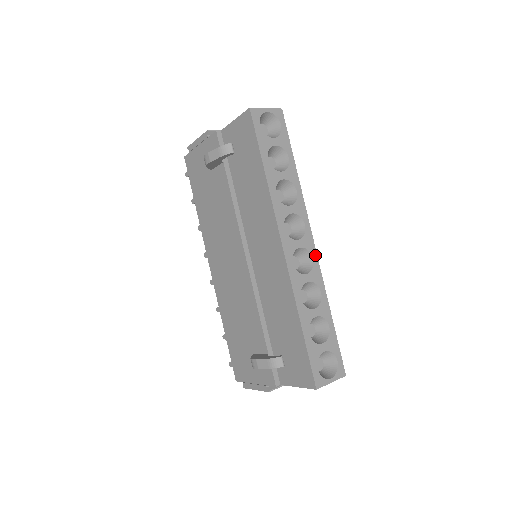
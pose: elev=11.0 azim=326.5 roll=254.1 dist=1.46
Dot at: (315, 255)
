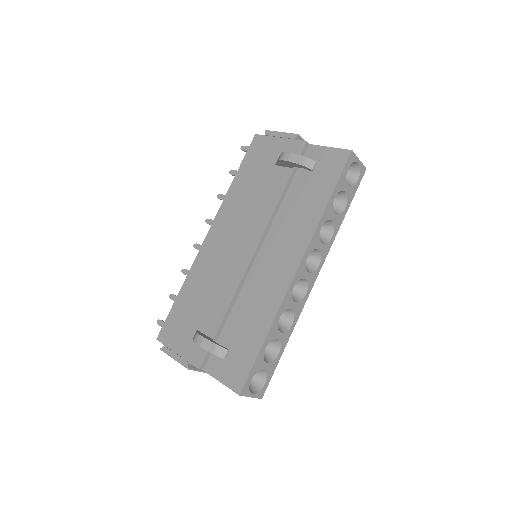
Dot at: (309, 292)
